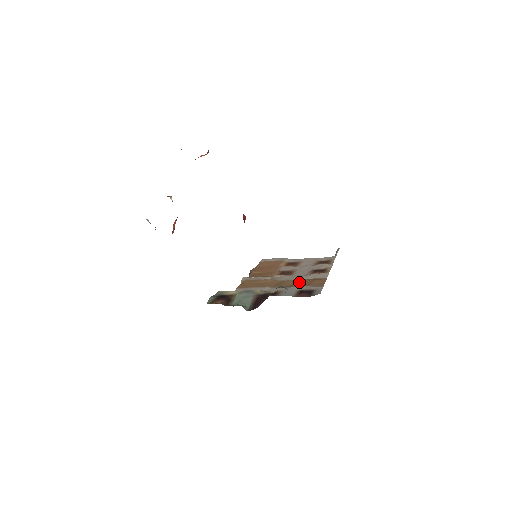
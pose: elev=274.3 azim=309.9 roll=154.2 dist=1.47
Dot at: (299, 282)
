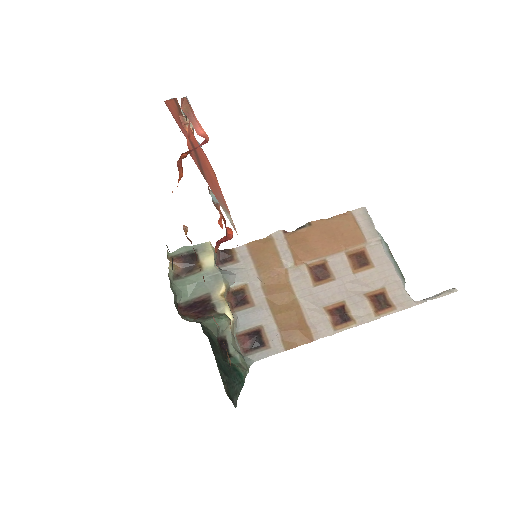
Dot at: (287, 312)
